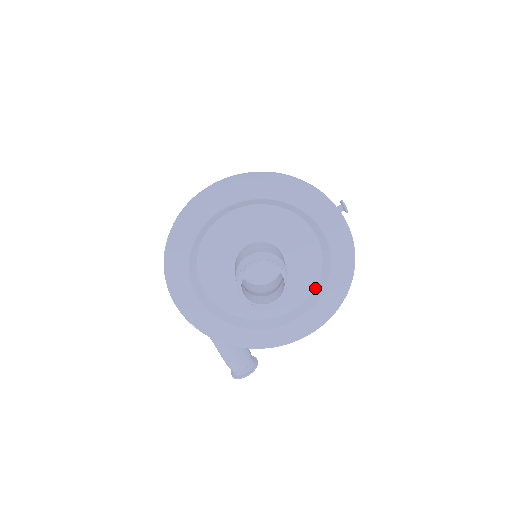
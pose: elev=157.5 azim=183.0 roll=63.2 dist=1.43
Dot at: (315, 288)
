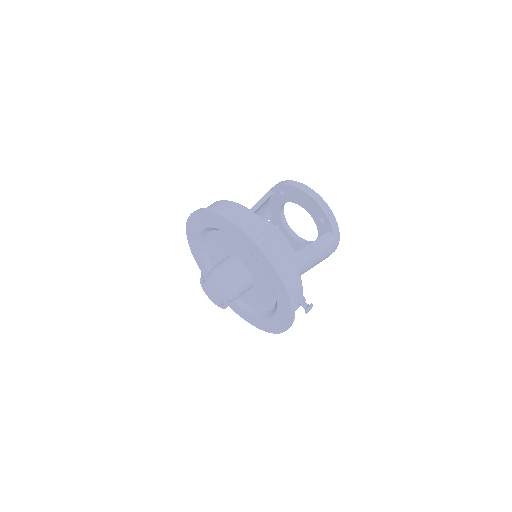
Dot at: (259, 310)
